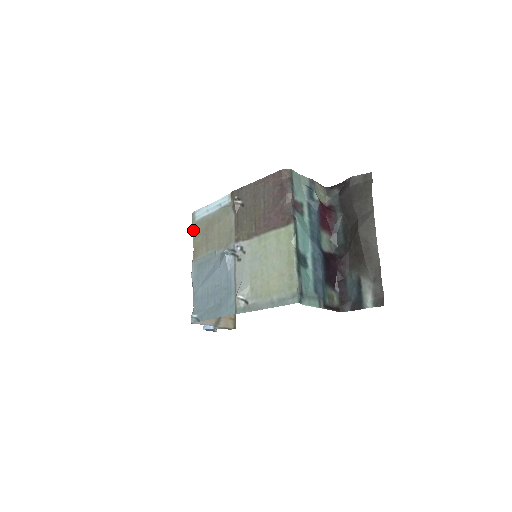
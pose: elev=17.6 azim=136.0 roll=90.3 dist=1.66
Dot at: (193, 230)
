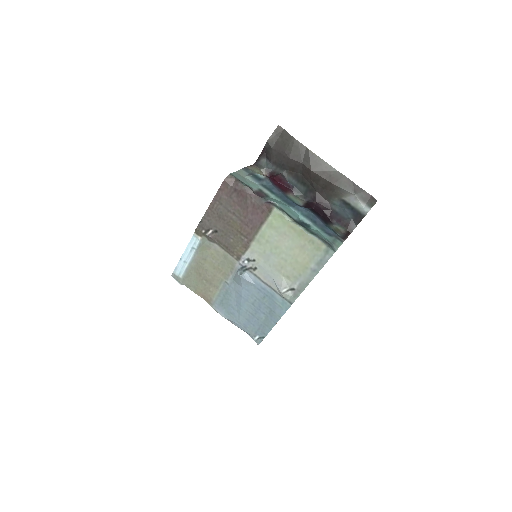
Dot at: (186, 286)
